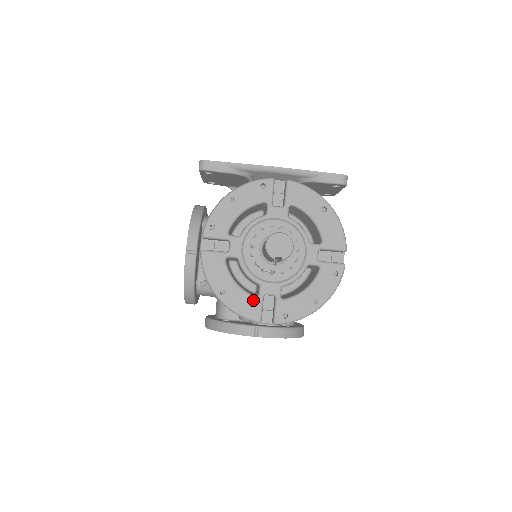
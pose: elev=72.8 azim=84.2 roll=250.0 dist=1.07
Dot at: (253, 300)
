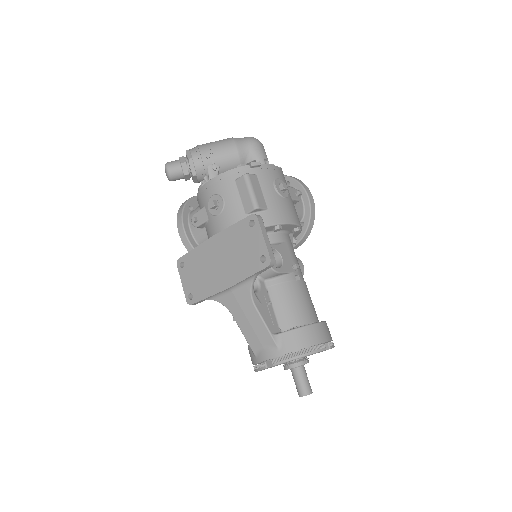
Dot at: occluded
